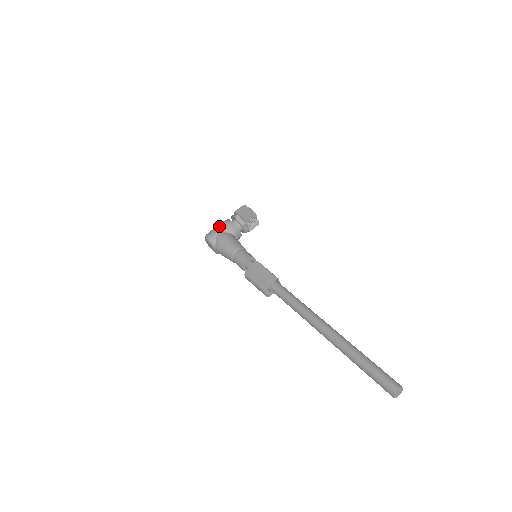
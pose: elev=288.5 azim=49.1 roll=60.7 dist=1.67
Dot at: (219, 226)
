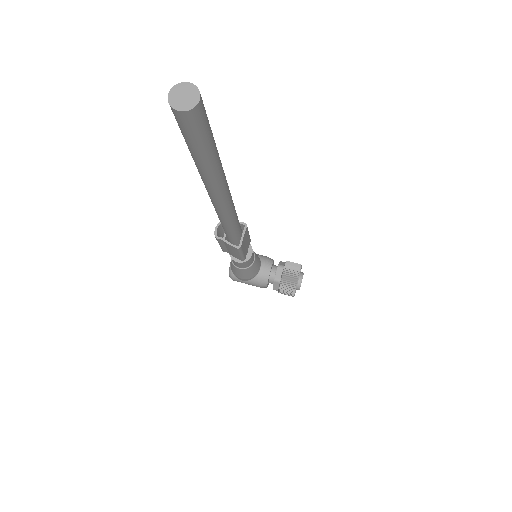
Dot at: occluded
